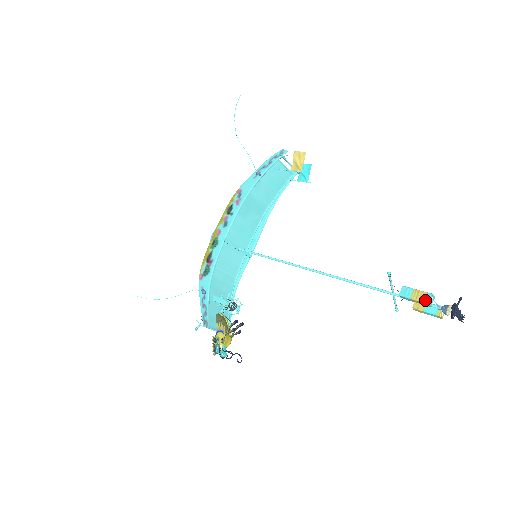
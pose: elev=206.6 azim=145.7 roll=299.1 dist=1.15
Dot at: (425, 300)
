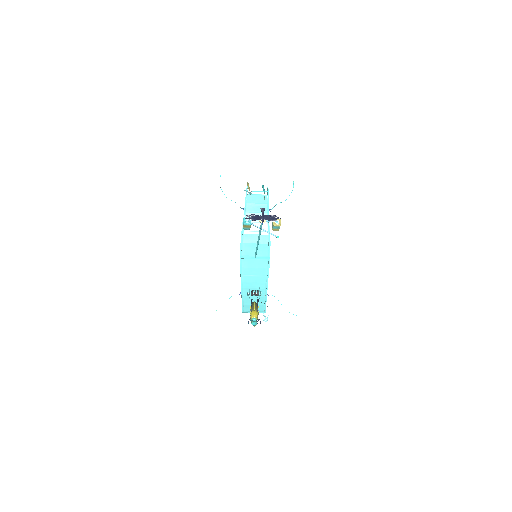
Dot at: (243, 223)
